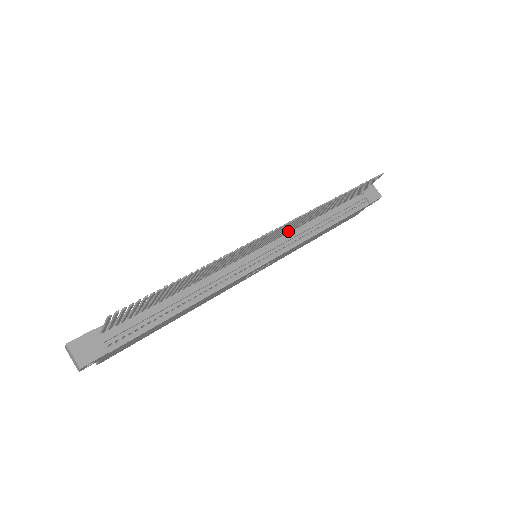
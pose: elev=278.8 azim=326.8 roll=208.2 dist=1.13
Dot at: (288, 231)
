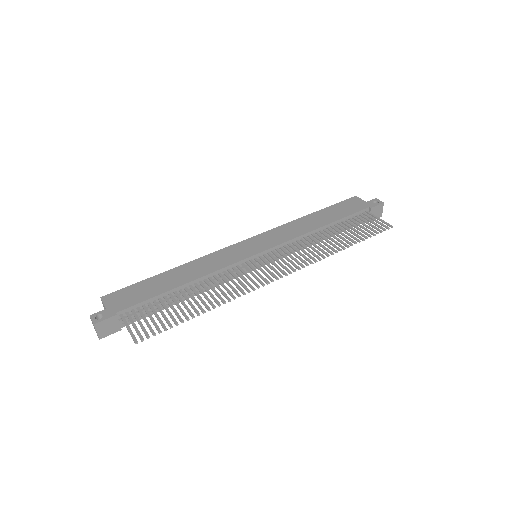
Dot at: (291, 247)
